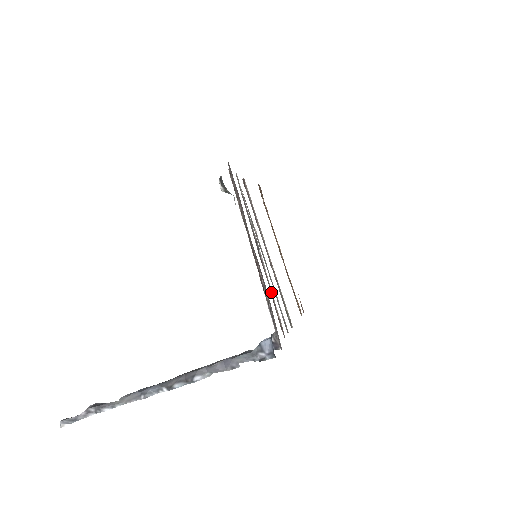
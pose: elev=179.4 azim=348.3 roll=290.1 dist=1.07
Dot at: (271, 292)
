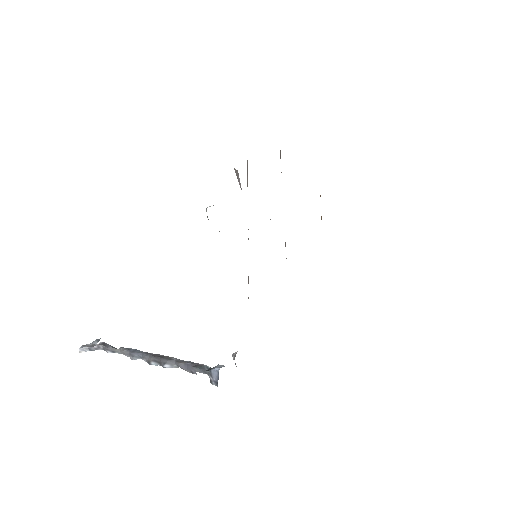
Dot at: occluded
